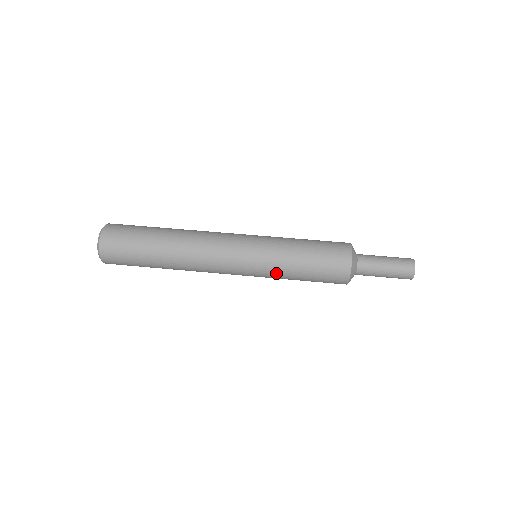
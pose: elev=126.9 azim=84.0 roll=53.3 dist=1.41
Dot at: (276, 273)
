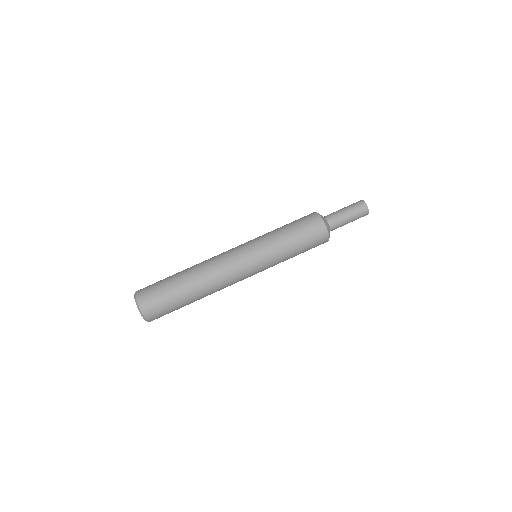
Dot at: (276, 254)
